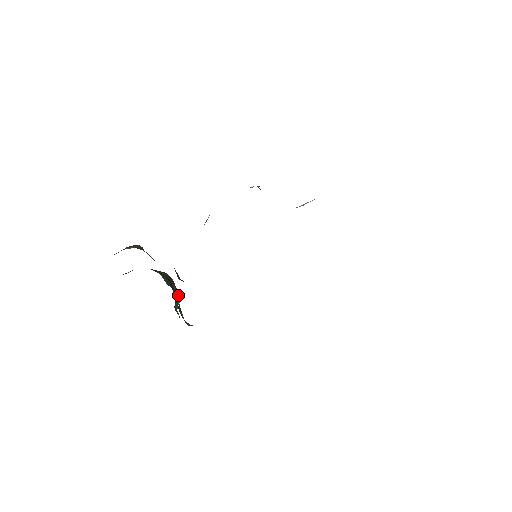
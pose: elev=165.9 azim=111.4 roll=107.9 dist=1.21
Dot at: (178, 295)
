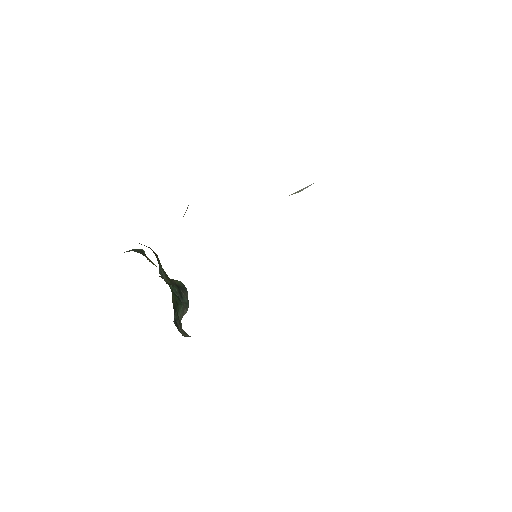
Dot at: (186, 304)
